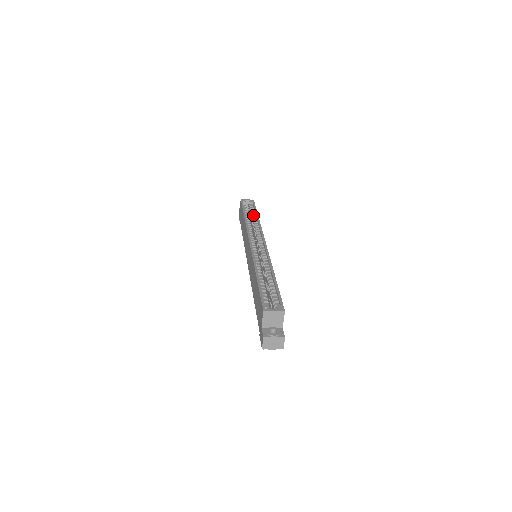
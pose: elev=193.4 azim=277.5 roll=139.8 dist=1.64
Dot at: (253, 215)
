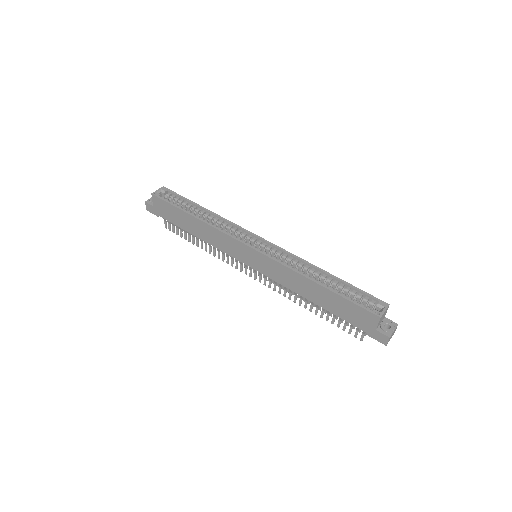
Dot at: (194, 209)
